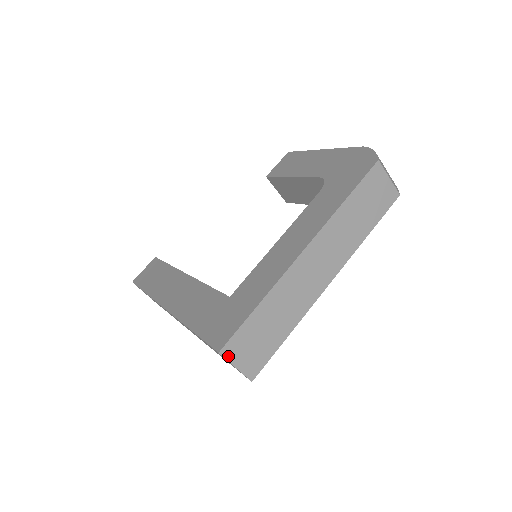
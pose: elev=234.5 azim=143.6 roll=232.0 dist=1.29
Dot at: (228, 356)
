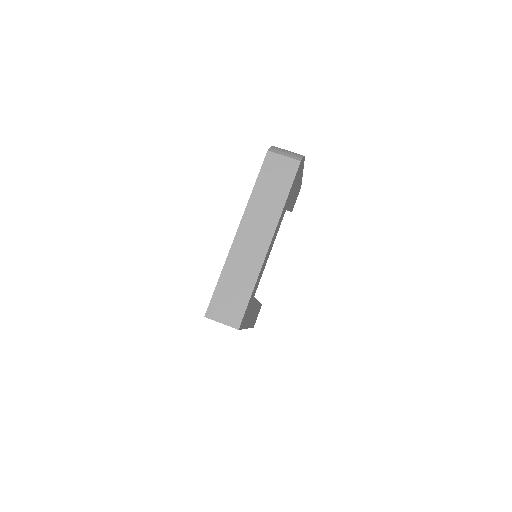
Dot at: (212, 317)
